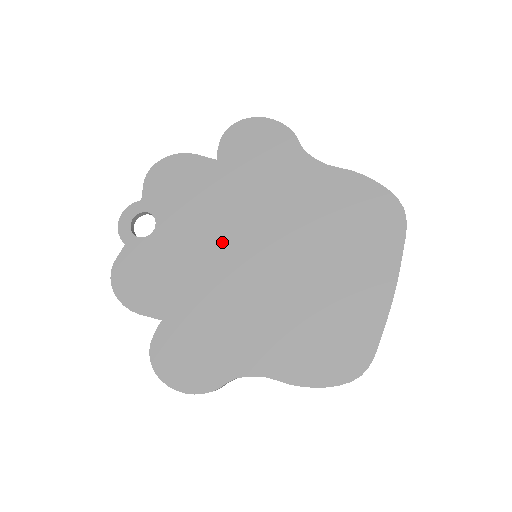
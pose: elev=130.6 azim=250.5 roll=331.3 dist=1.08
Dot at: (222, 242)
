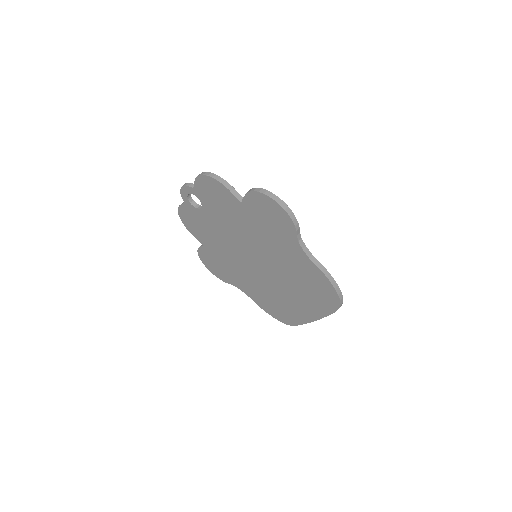
Dot at: (237, 242)
